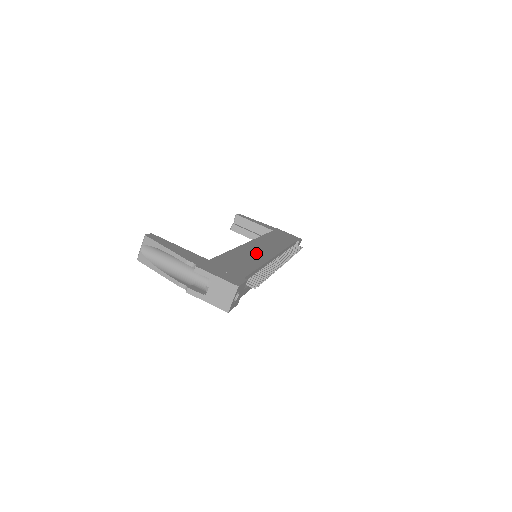
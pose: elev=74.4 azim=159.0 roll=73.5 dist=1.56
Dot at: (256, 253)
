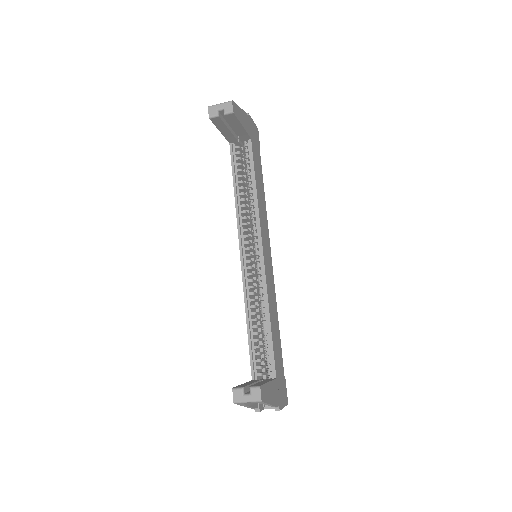
Dot at: (271, 287)
